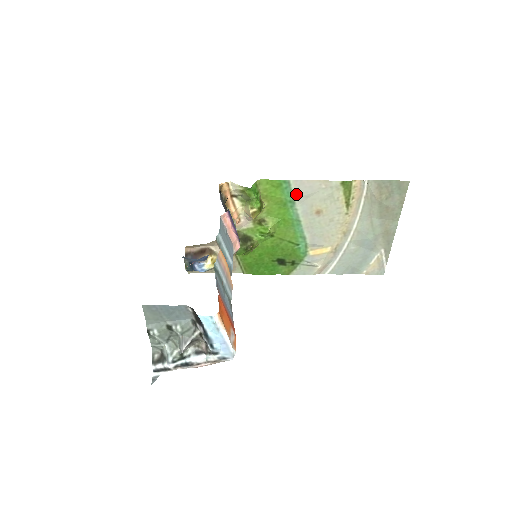
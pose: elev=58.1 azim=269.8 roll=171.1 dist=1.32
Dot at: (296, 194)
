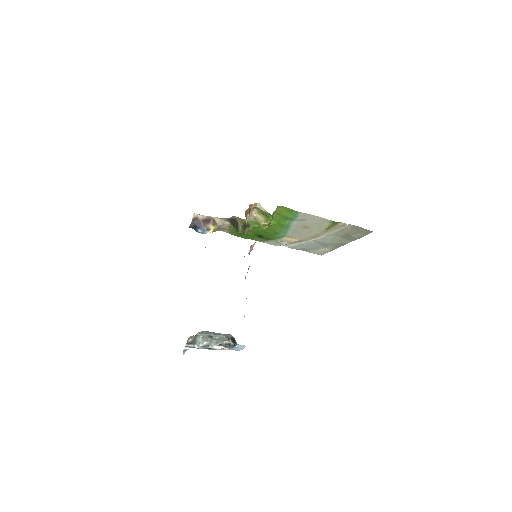
Dot at: (298, 217)
